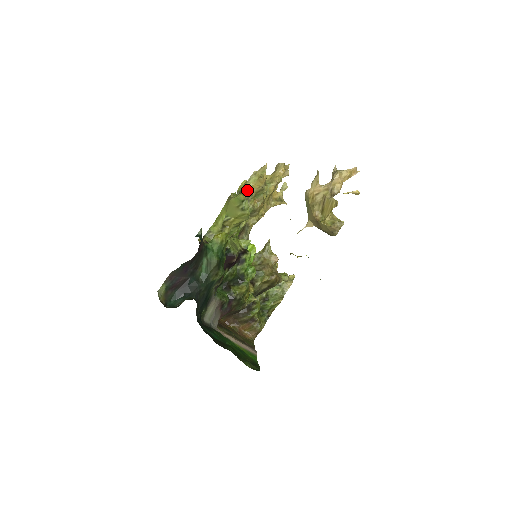
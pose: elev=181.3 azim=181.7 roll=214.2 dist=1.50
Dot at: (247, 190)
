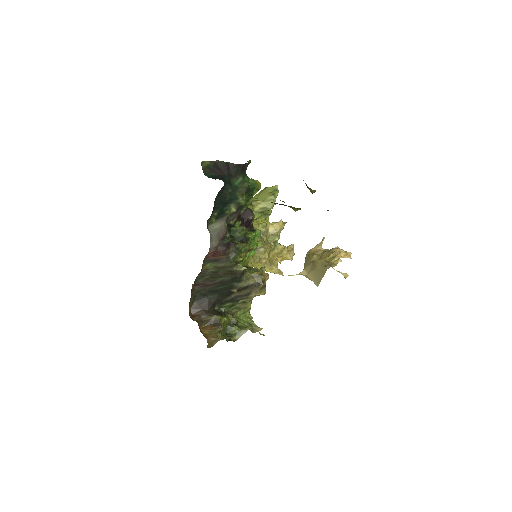
Dot at: (267, 225)
